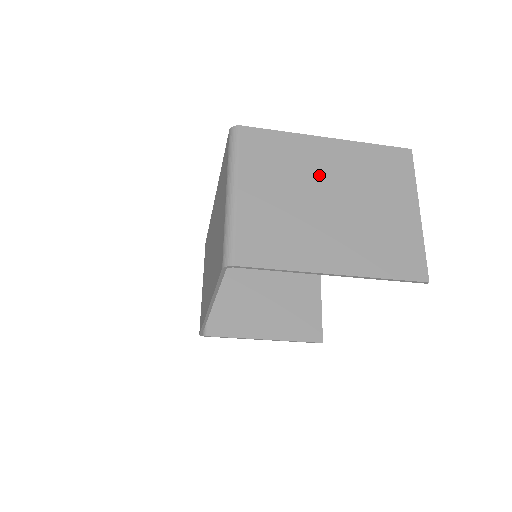
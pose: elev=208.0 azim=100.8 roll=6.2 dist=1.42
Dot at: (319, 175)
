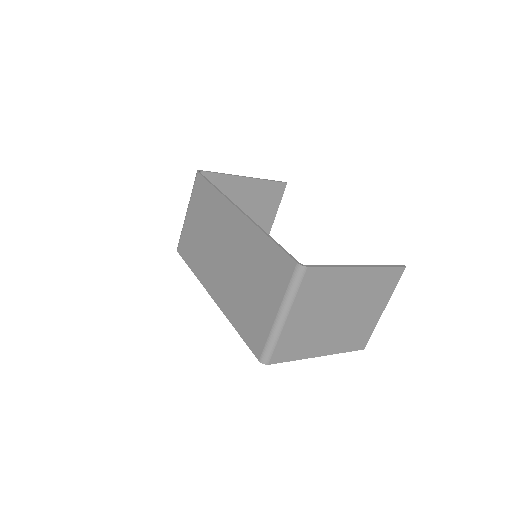
Dot at: (341, 297)
